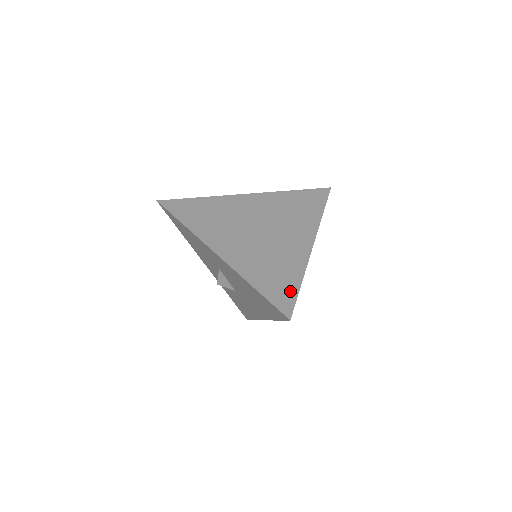
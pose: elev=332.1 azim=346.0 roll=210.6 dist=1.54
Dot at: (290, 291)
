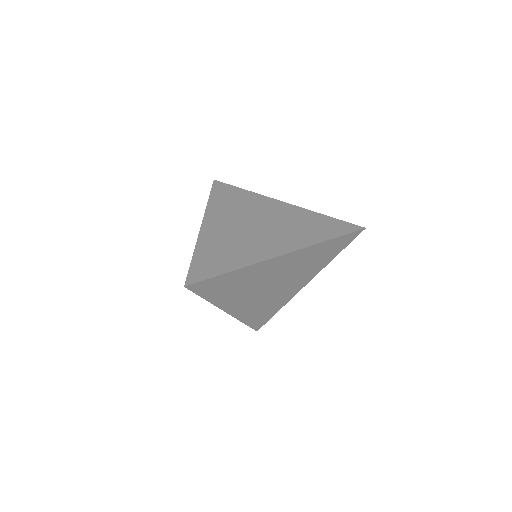
Dot at: (213, 271)
